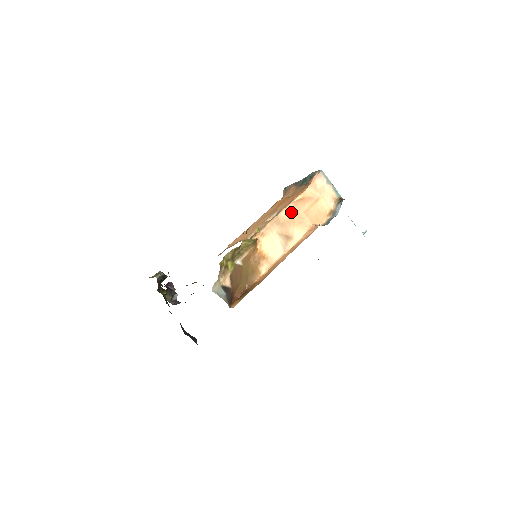
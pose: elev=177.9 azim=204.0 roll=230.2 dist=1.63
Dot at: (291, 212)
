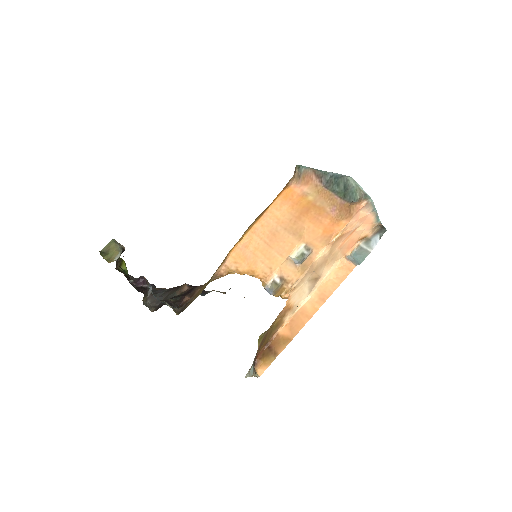
Dot at: (326, 254)
